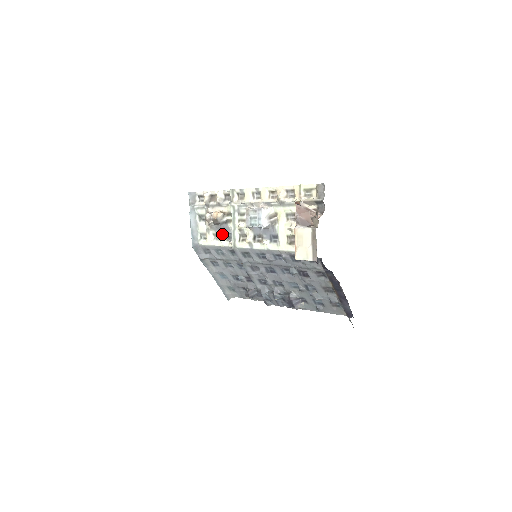
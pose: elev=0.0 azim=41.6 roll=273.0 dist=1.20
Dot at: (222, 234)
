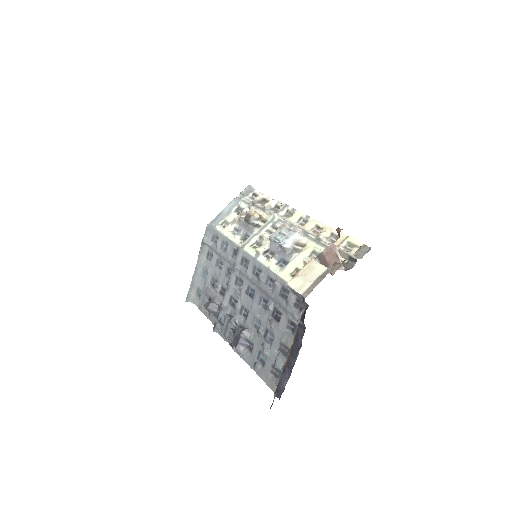
Dot at: (242, 232)
